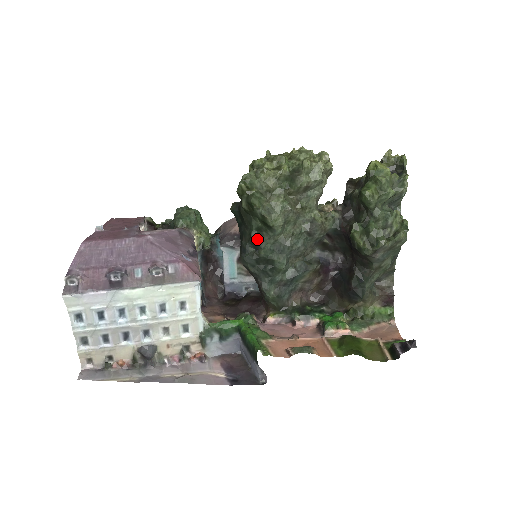
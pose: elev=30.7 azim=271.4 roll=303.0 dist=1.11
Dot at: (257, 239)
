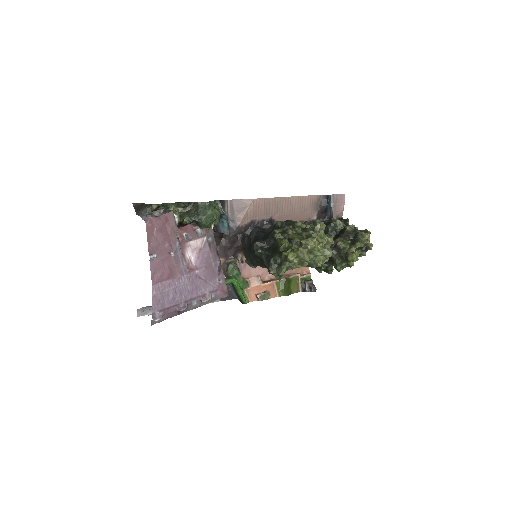
Dot at: occluded
